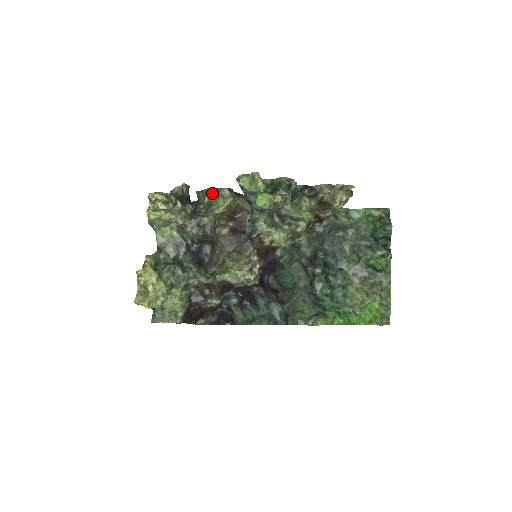
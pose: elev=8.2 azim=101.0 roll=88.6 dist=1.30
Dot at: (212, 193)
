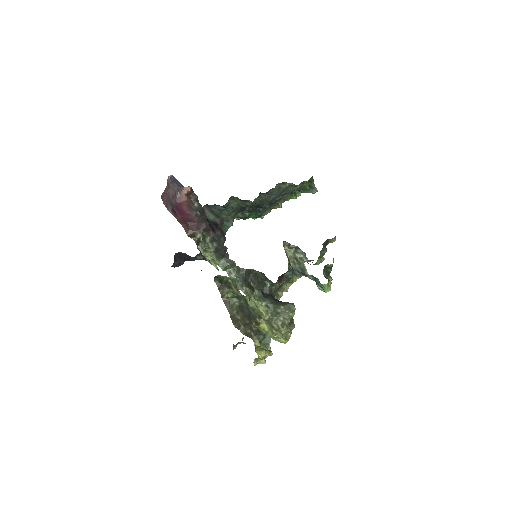
Dot at: occluded
